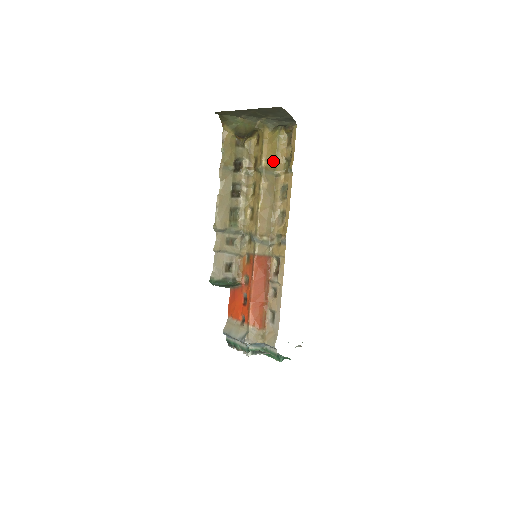
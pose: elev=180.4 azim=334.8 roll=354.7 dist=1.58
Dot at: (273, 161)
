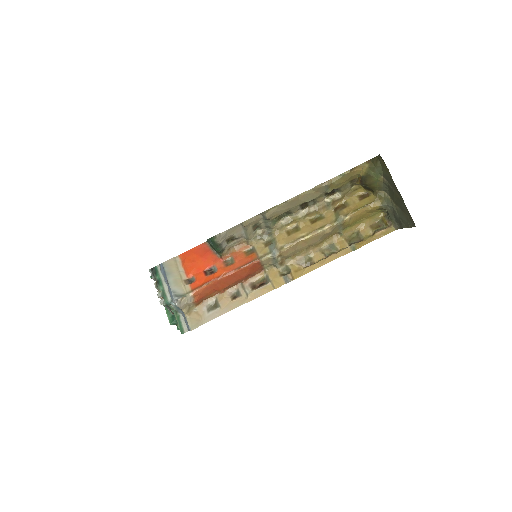
Dot at: (352, 223)
